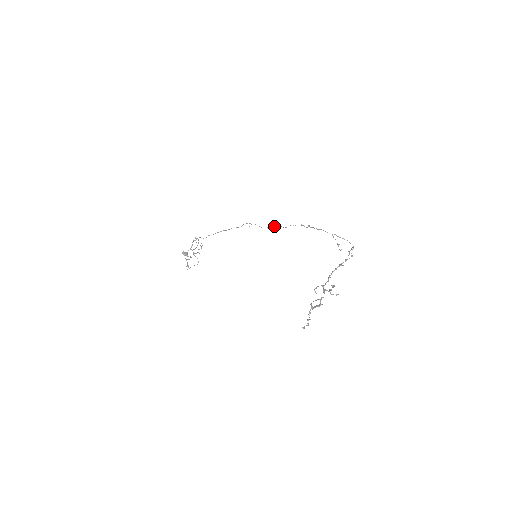
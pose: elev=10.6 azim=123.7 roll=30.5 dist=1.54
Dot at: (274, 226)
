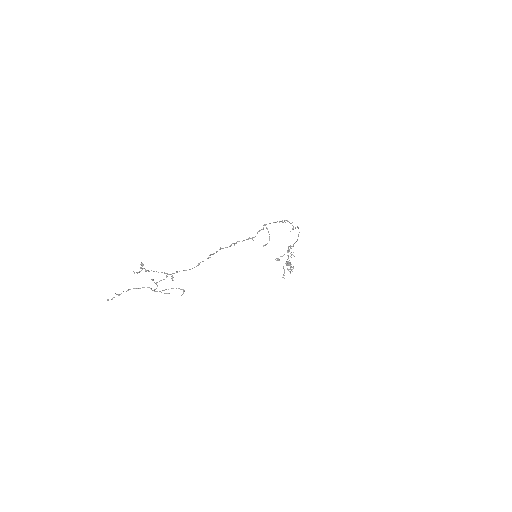
Dot at: occluded
